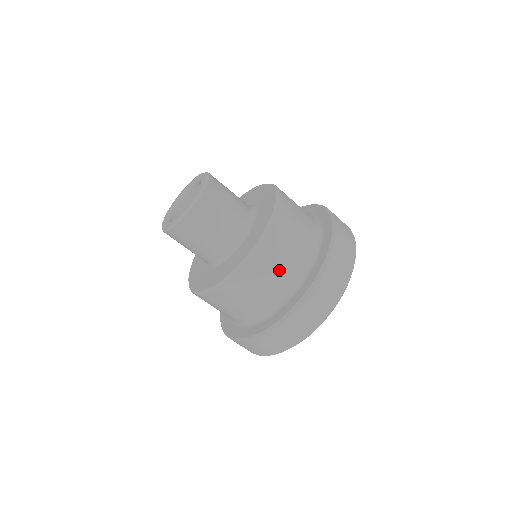
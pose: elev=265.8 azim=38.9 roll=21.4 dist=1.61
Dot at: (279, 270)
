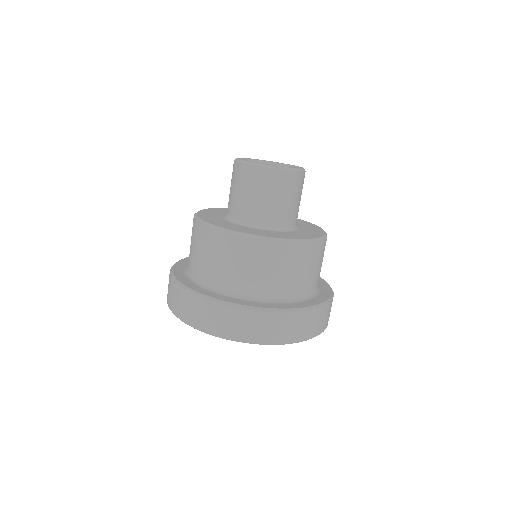
Dot at: (262, 273)
